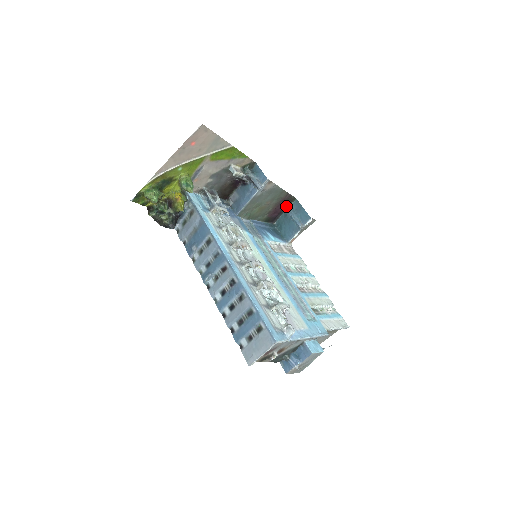
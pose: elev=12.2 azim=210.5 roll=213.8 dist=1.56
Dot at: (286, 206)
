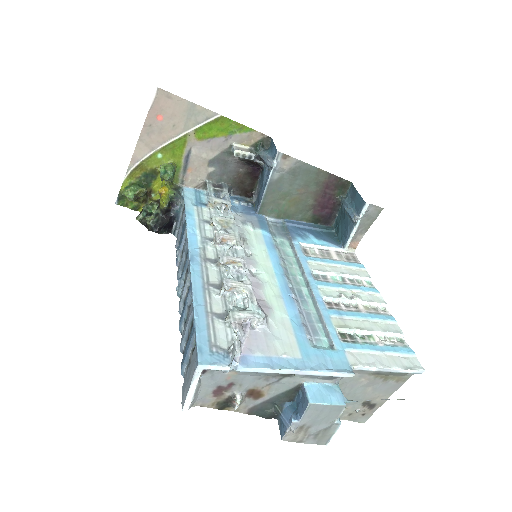
Dot at: (339, 196)
